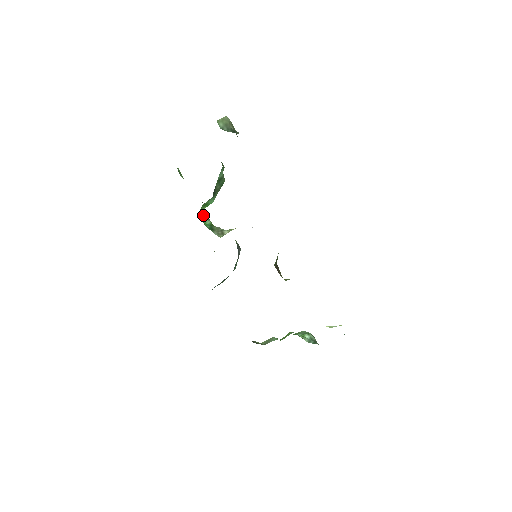
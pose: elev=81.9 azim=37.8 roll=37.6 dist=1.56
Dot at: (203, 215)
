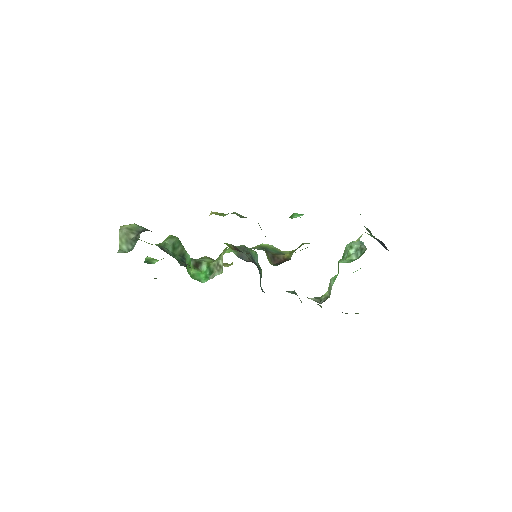
Dot at: (196, 268)
